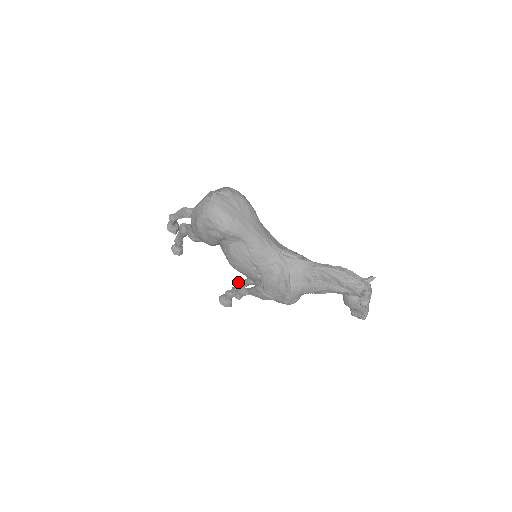
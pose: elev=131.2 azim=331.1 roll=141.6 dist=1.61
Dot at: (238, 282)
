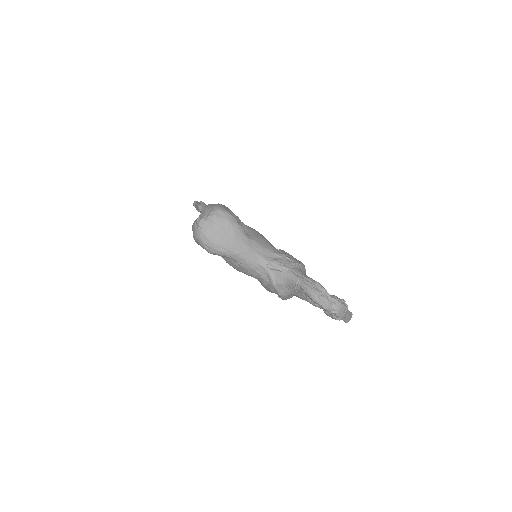
Dot at: occluded
